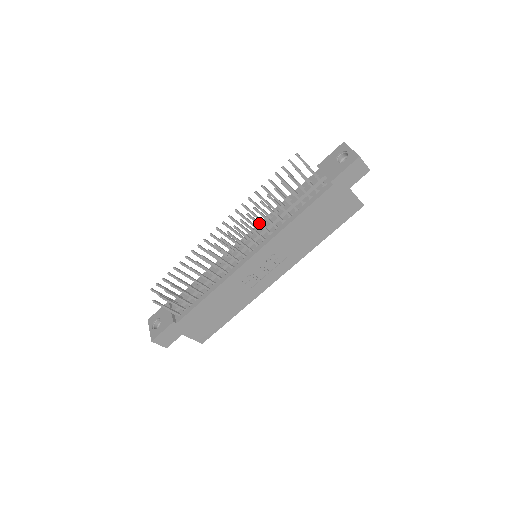
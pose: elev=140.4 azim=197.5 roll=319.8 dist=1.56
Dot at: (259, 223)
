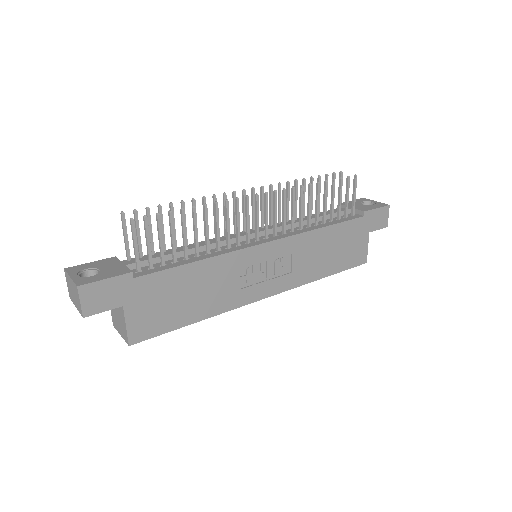
Dot at: (294, 208)
